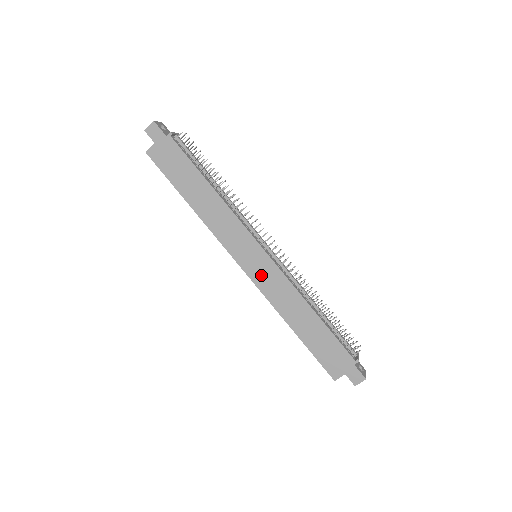
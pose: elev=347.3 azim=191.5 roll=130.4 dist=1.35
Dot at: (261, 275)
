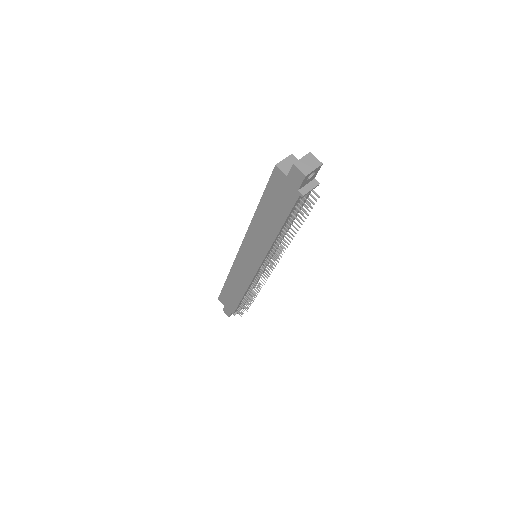
Dot at: (243, 265)
